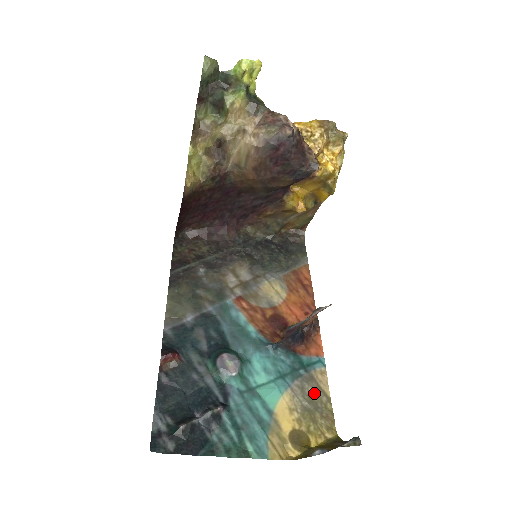
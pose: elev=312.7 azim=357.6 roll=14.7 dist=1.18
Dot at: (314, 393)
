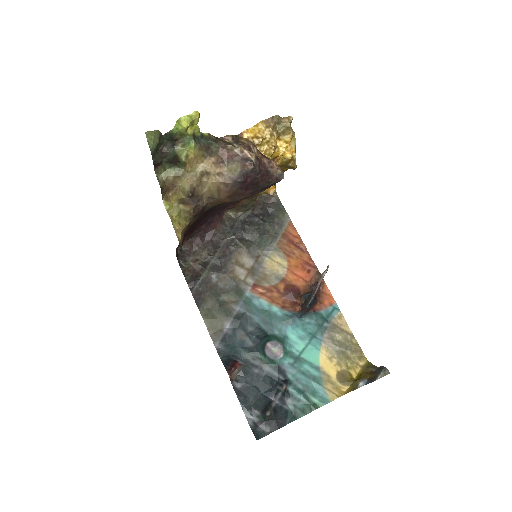
Dot at: (340, 337)
